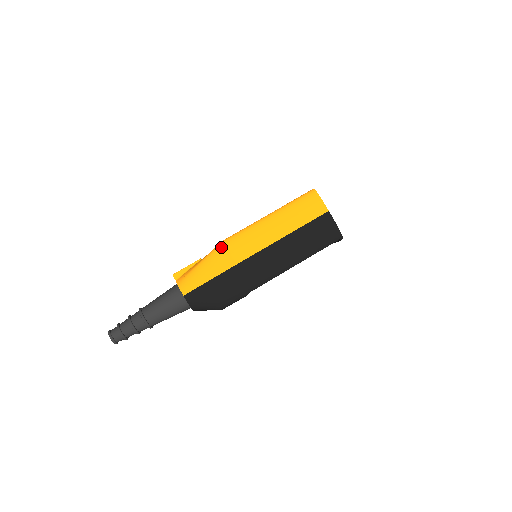
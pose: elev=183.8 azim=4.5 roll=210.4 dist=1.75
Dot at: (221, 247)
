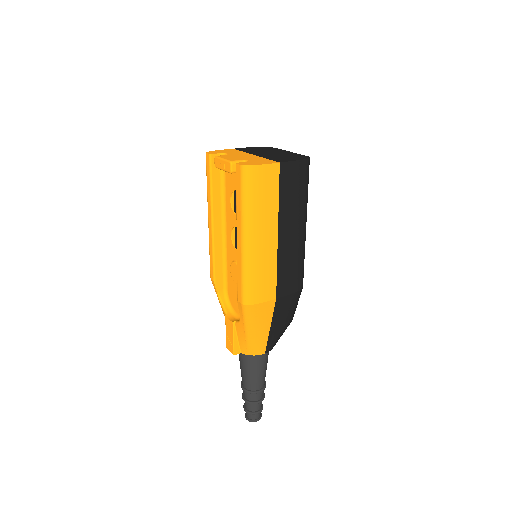
Dot at: (249, 309)
